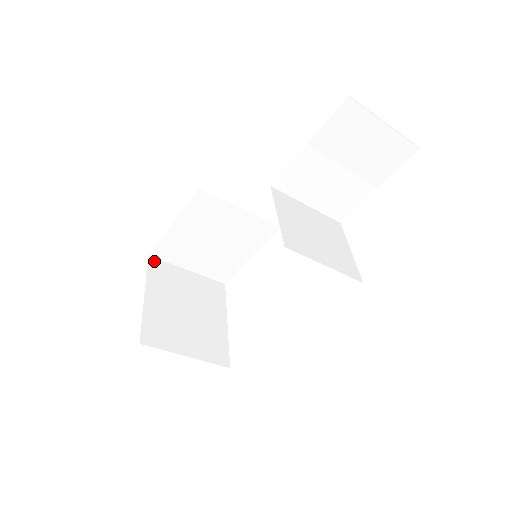
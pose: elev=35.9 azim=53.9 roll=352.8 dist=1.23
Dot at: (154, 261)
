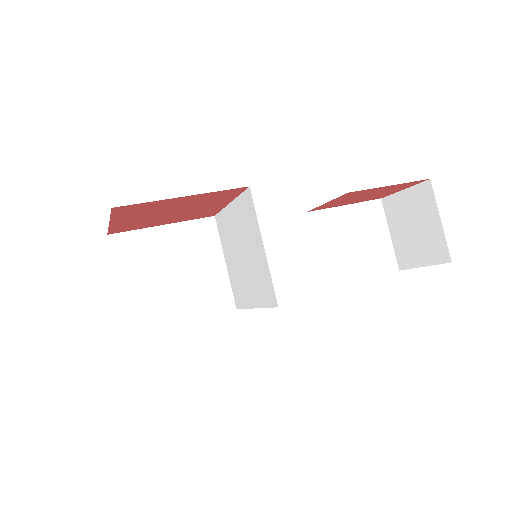
Dot at: (109, 241)
